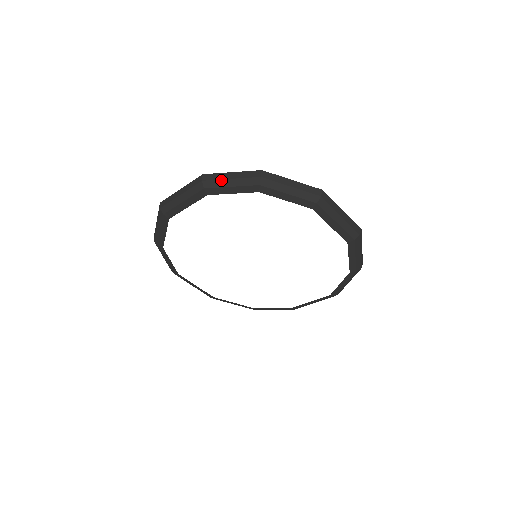
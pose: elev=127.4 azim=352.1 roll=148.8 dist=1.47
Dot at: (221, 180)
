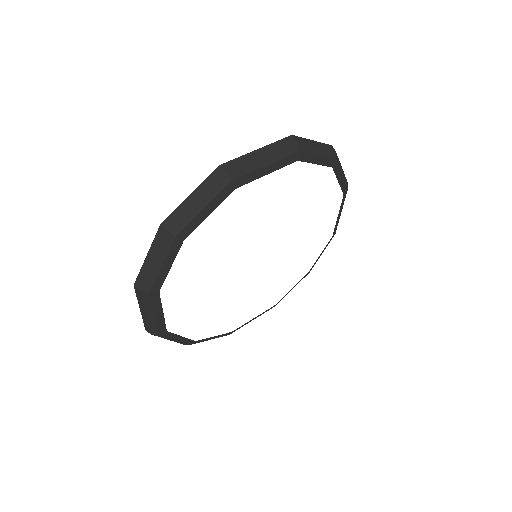
Dot at: (149, 272)
